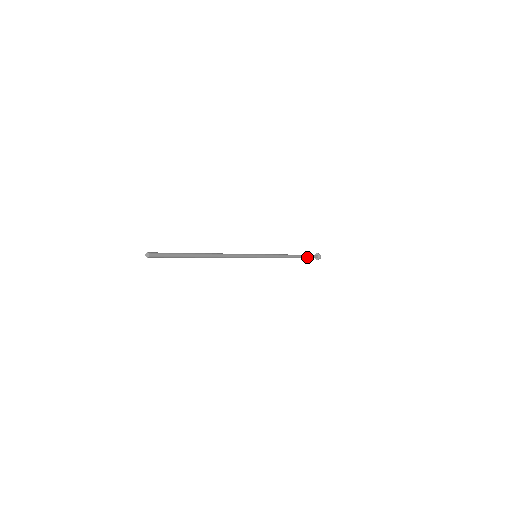
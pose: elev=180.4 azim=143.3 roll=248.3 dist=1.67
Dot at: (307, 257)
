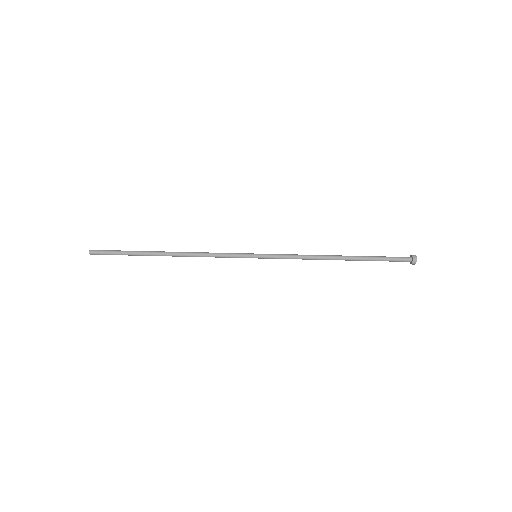
Dot at: (379, 260)
